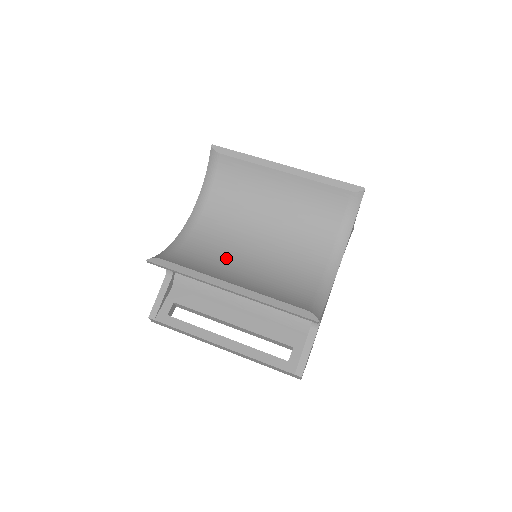
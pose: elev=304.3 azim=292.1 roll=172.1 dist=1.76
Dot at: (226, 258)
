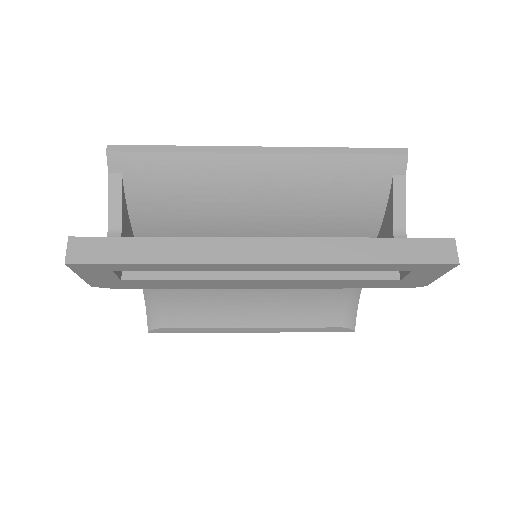
Dot at: occluded
